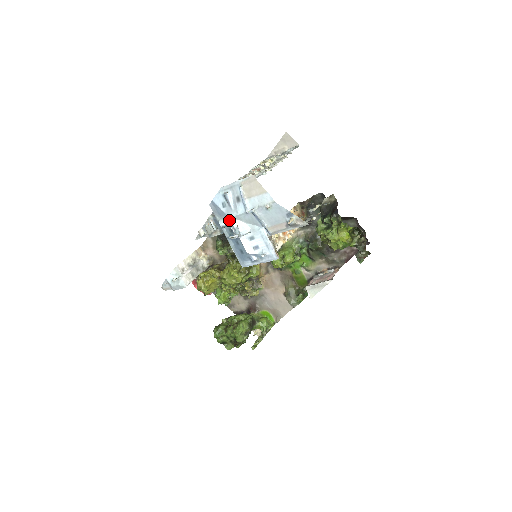
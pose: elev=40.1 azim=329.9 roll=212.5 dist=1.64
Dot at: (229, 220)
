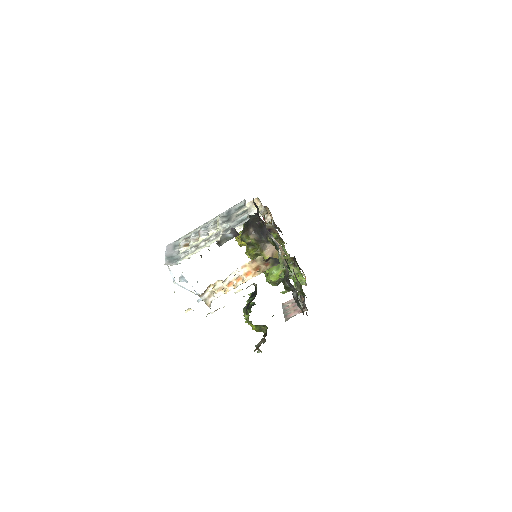
Dot at: occluded
